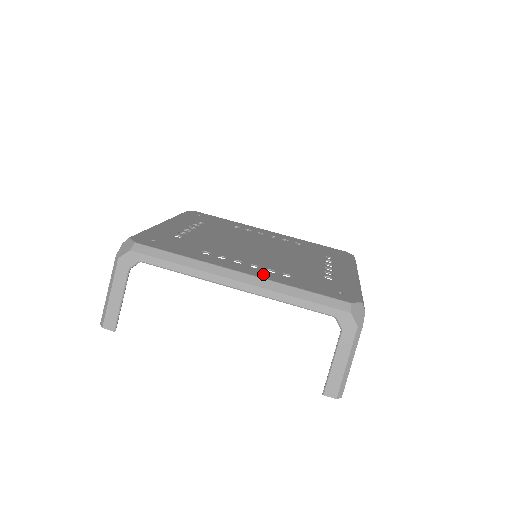
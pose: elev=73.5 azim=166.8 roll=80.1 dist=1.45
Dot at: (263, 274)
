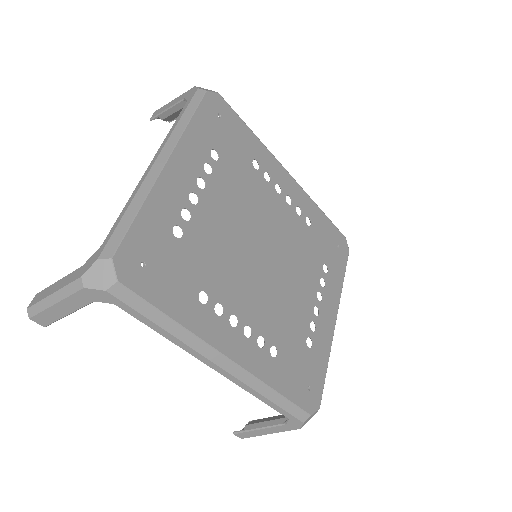
Dot at: (252, 358)
